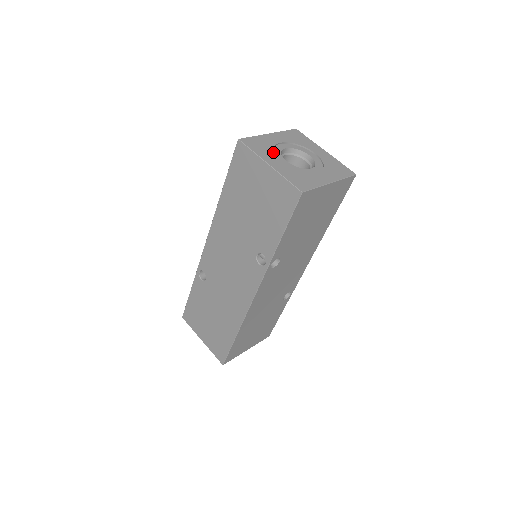
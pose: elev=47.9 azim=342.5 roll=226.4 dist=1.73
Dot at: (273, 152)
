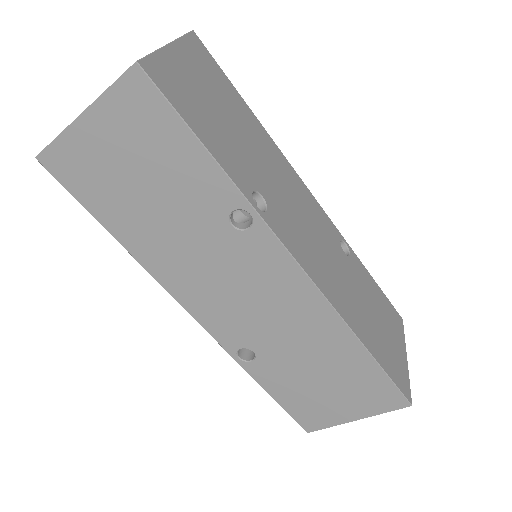
Dot at: occluded
